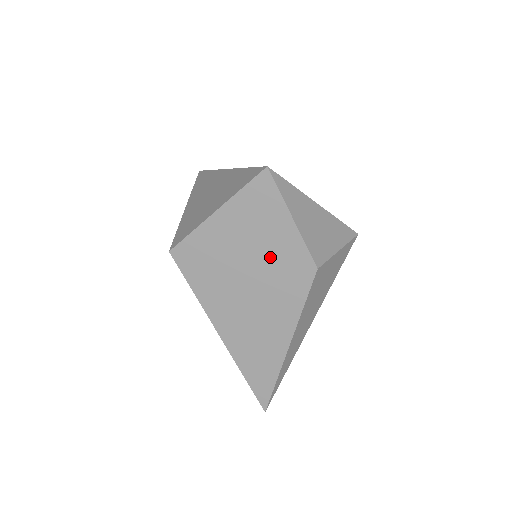
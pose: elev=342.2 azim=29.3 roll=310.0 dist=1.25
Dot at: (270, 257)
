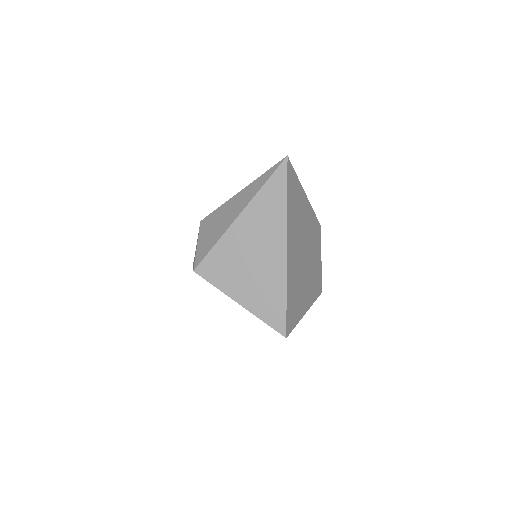
Dot at: occluded
